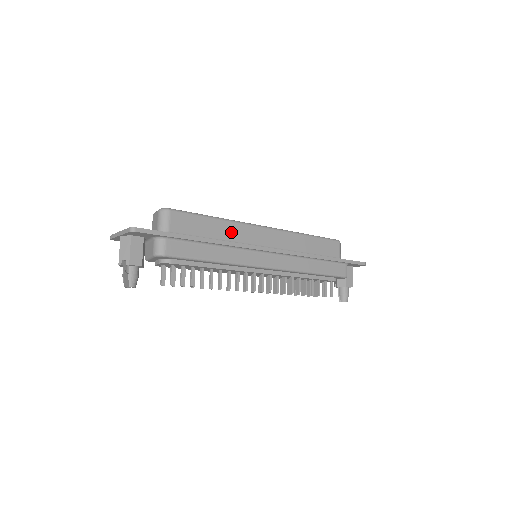
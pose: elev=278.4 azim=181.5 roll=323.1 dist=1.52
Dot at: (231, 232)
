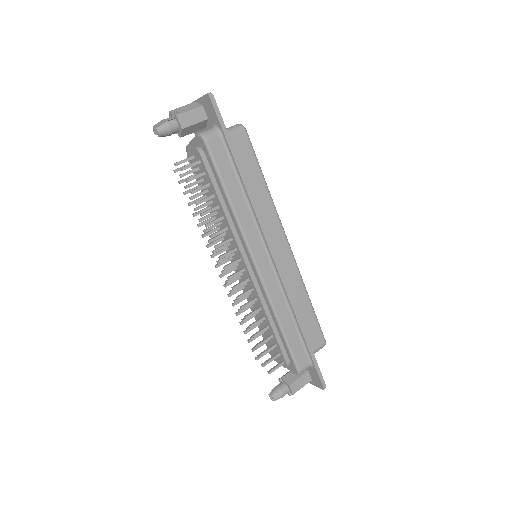
Dot at: (263, 205)
